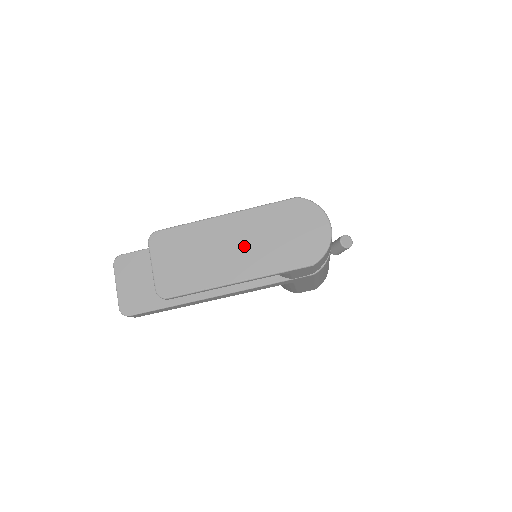
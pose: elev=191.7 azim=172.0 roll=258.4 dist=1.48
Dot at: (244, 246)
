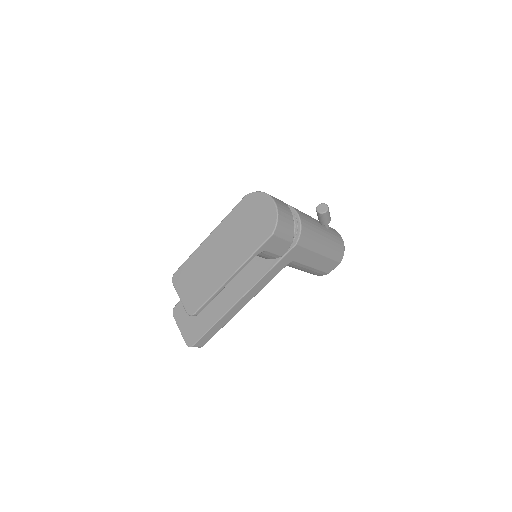
Dot at: (226, 249)
